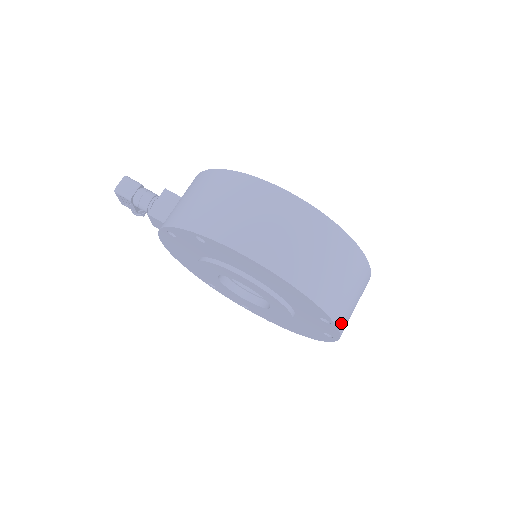
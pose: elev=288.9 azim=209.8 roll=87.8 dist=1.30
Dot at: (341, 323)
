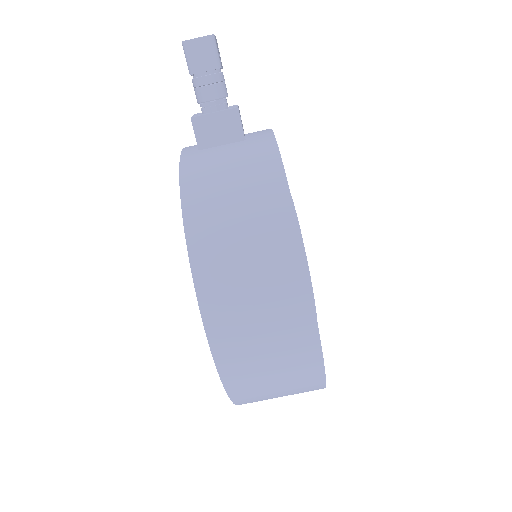
Dot at: occluded
